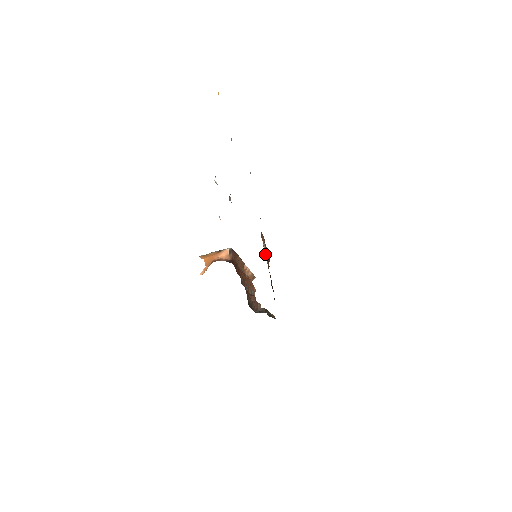
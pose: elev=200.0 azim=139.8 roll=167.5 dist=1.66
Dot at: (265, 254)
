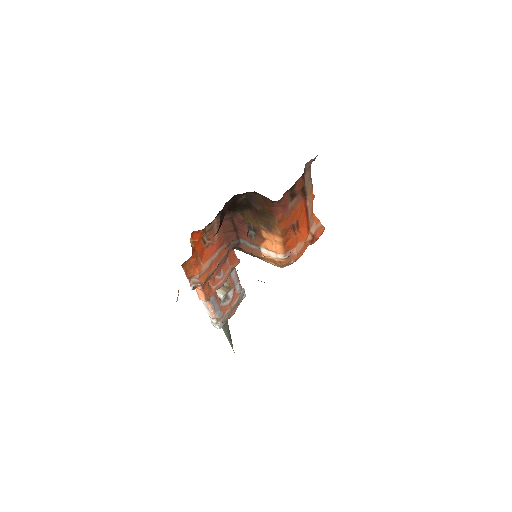
Dot at: (266, 247)
